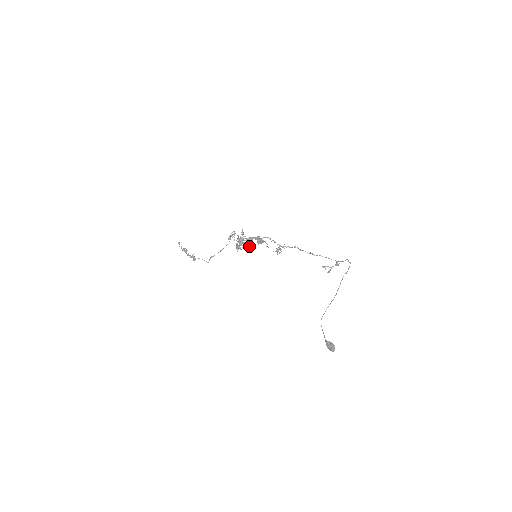
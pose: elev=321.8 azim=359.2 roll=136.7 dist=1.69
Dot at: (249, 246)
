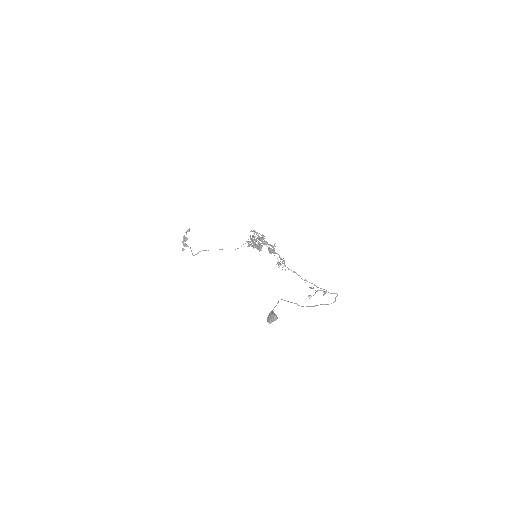
Dot at: (258, 248)
